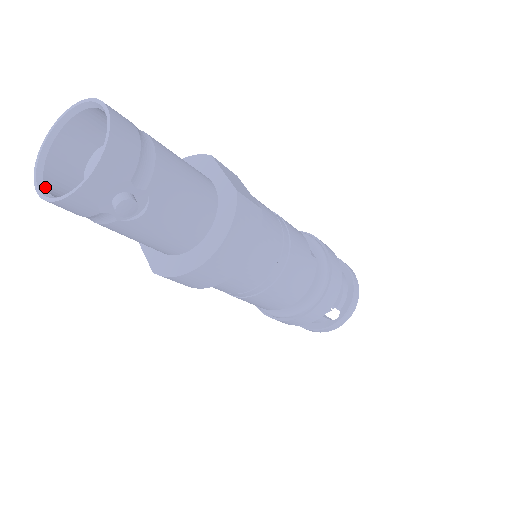
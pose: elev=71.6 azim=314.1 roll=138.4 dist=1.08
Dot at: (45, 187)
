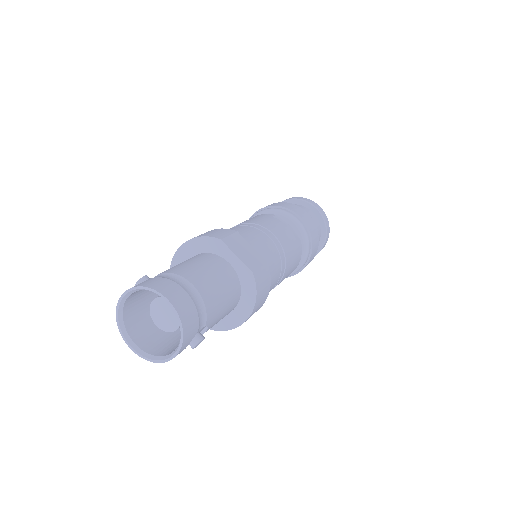
Dot at: (136, 344)
